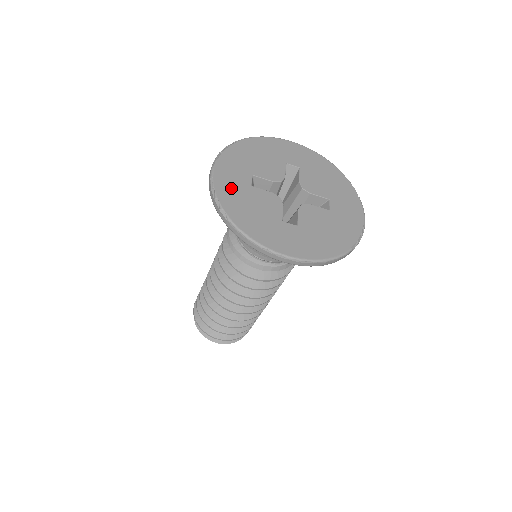
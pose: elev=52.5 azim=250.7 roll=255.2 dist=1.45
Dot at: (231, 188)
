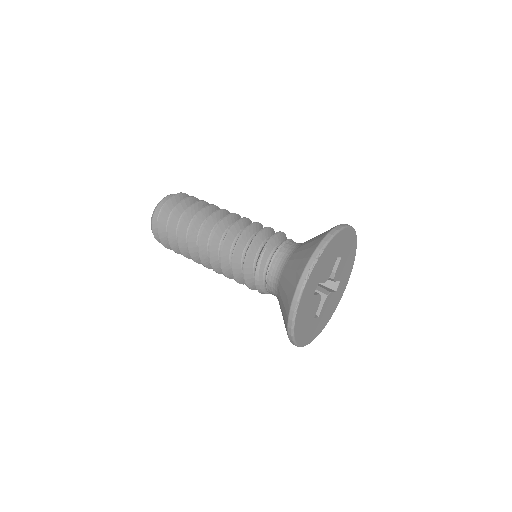
Dot at: (304, 306)
